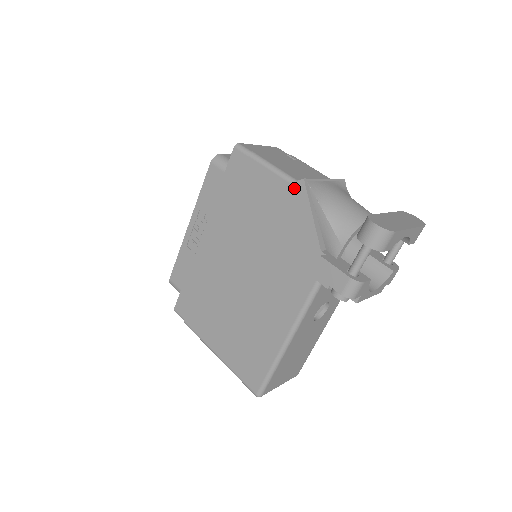
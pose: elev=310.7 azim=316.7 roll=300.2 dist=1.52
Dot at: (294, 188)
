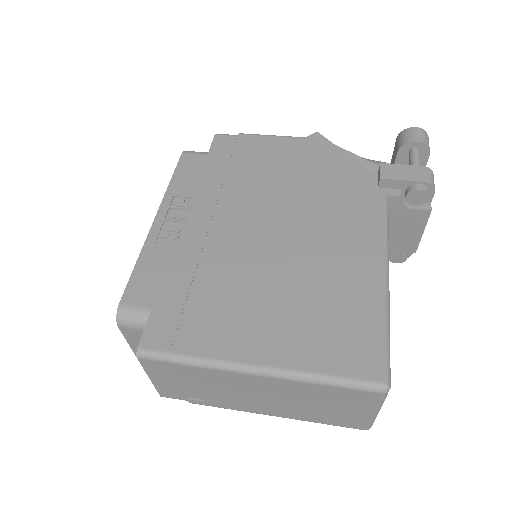
Dot at: (310, 140)
